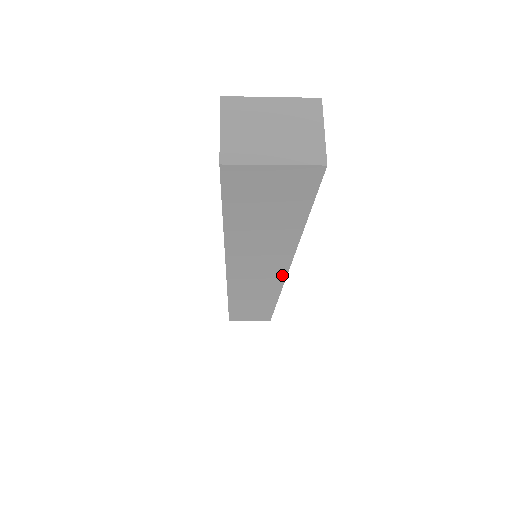
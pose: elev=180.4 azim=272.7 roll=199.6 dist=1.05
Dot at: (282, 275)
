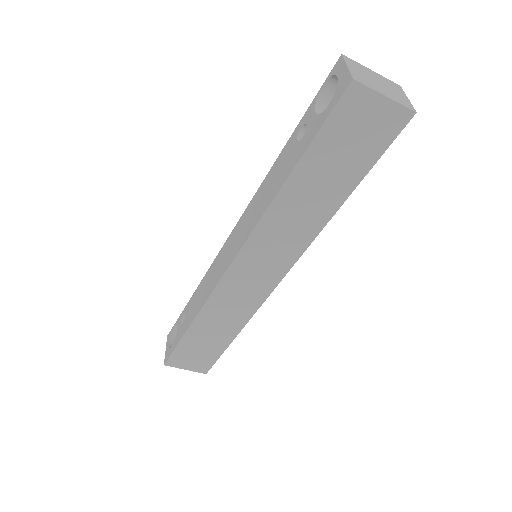
Dot at: (282, 273)
